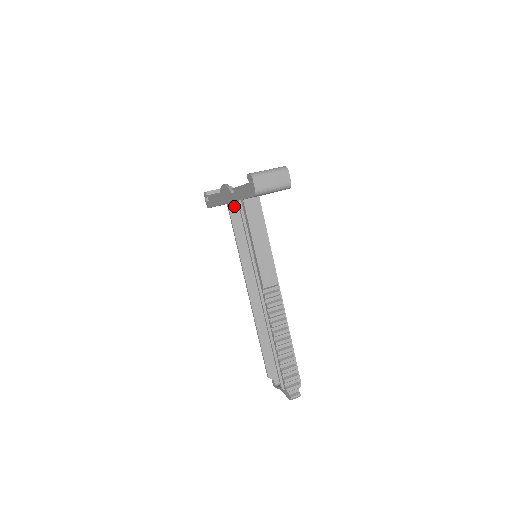
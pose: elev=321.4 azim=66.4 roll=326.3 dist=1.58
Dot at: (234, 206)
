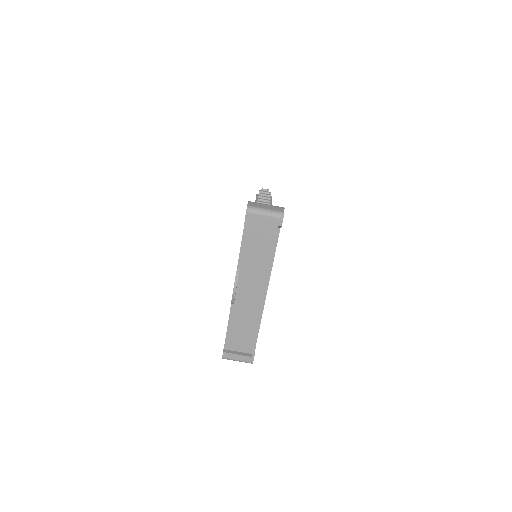
Dot at: occluded
